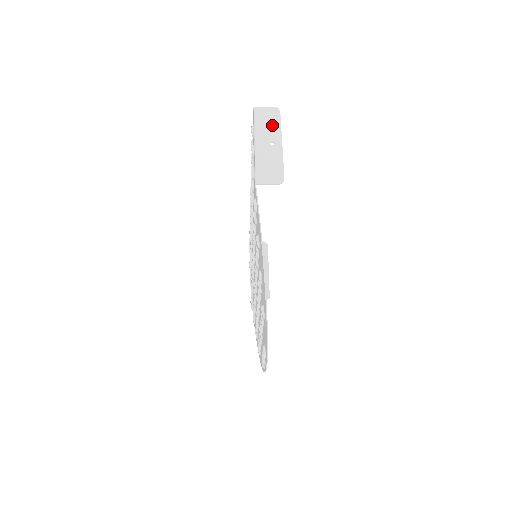
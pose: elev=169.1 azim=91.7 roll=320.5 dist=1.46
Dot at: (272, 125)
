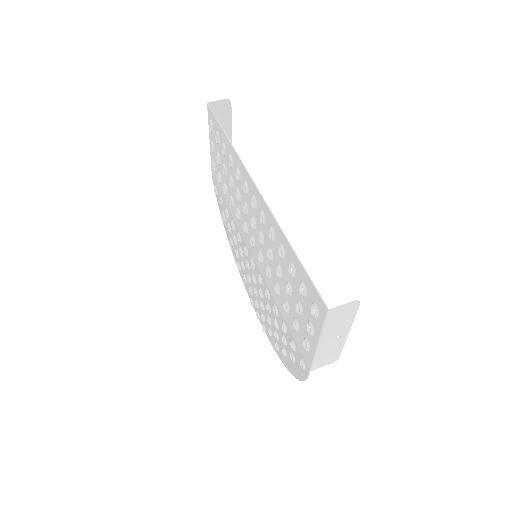
Dot at: (344, 322)
